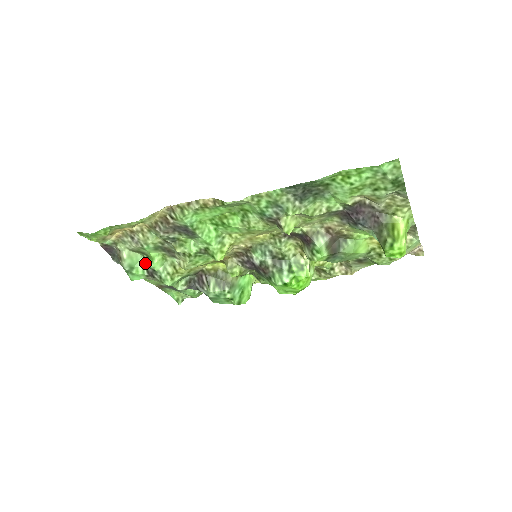
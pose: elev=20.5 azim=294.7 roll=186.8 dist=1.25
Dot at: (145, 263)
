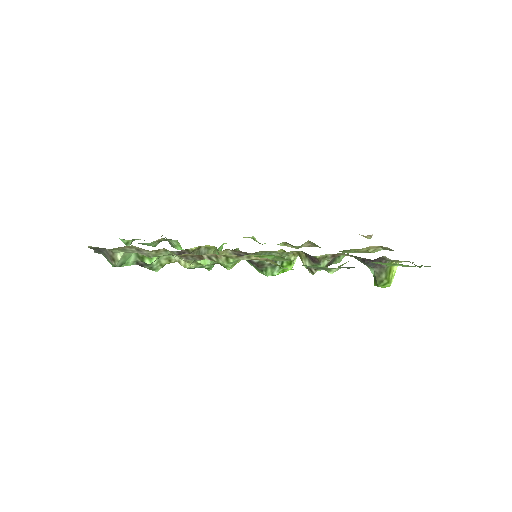
Dot at: (137, 257)
